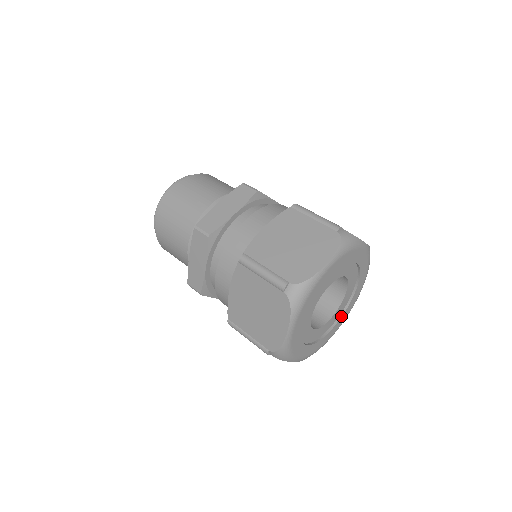
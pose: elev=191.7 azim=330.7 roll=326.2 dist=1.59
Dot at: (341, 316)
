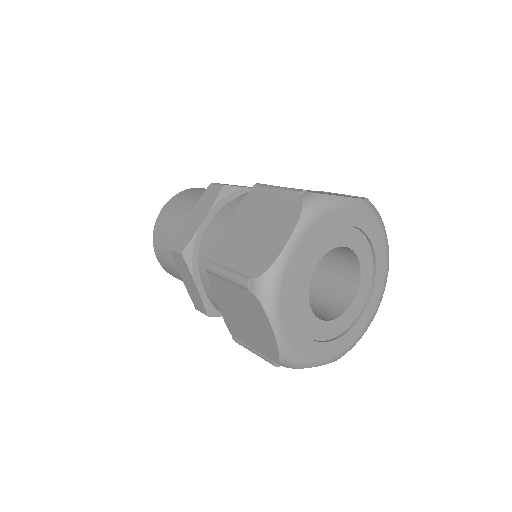
Dot at: (370, 294)
